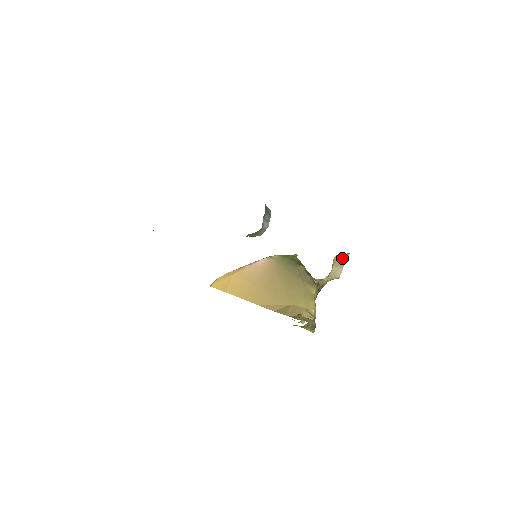
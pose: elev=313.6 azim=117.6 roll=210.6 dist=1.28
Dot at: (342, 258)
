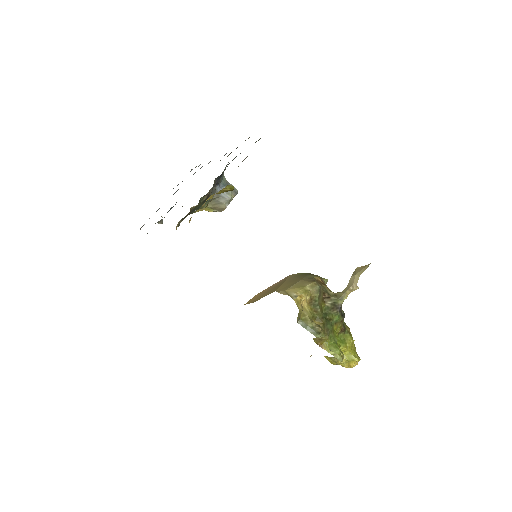
Dot at: (362, 268)
